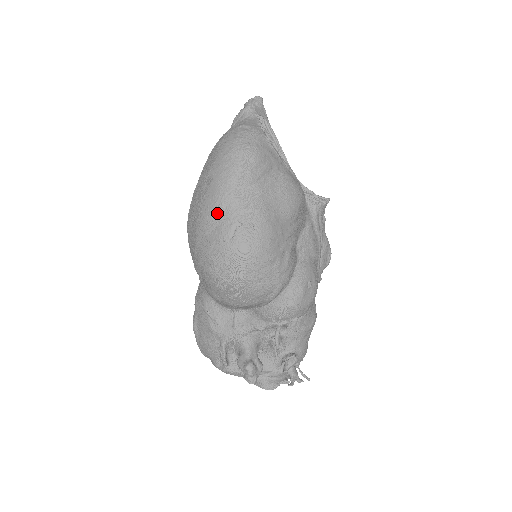
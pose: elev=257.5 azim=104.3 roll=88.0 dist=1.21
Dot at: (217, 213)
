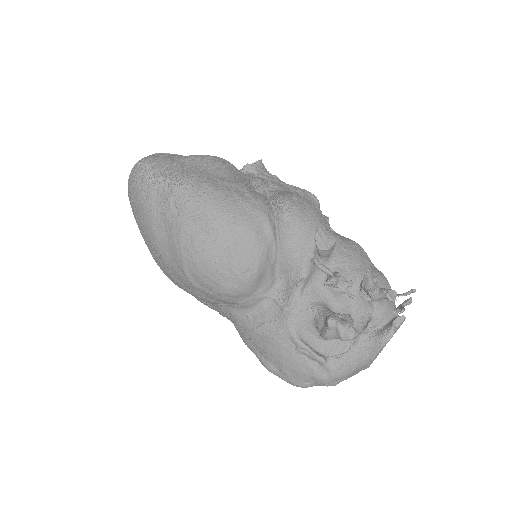
Dot at: (154, 214)
